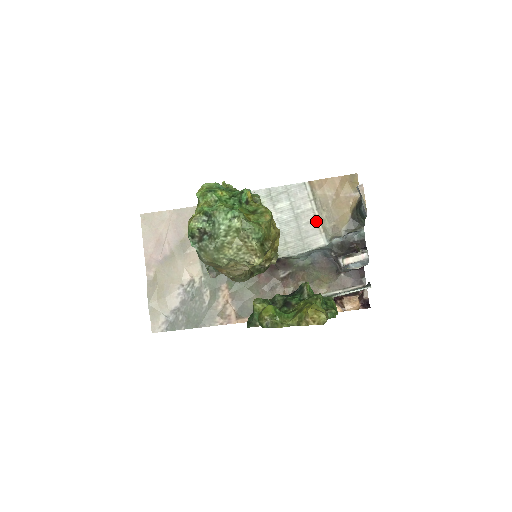
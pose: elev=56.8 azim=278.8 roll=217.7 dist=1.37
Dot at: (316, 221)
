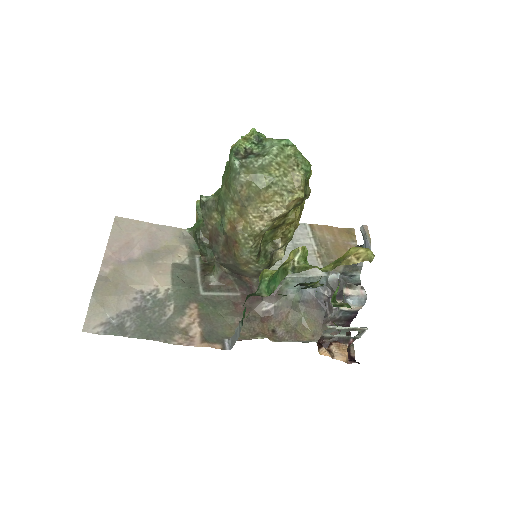
Dot at: (315, 254)
